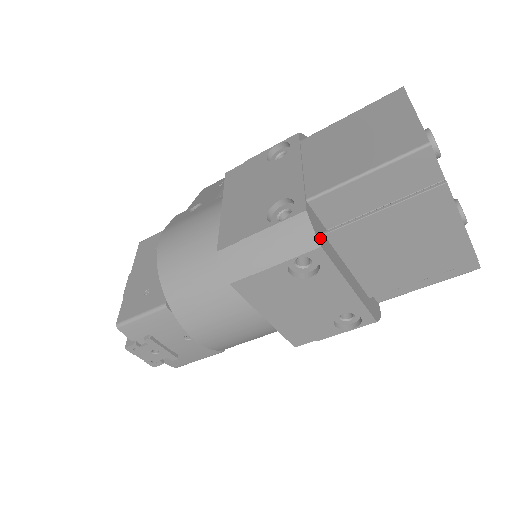
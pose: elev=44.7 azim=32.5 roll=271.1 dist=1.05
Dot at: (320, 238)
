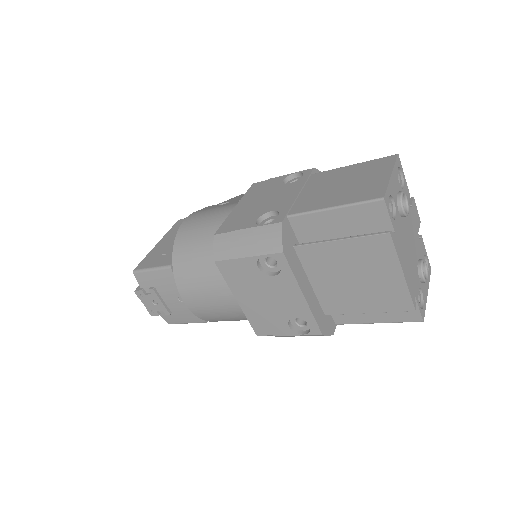
Dot at: (286, 246)
